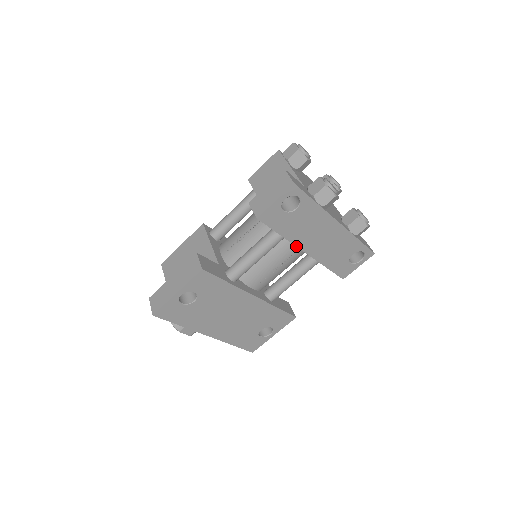
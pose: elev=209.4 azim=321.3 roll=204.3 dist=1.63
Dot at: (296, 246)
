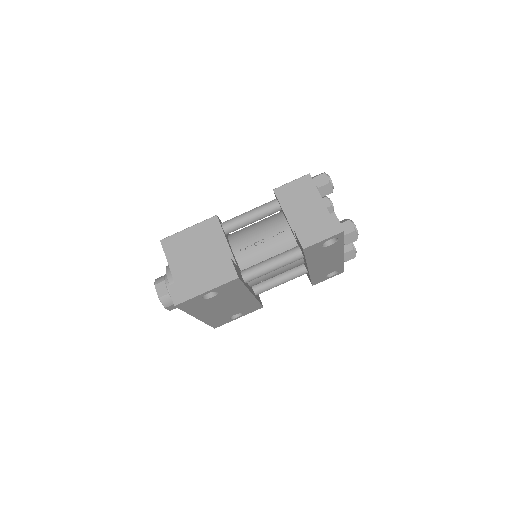
Dot at: (307, 266)
